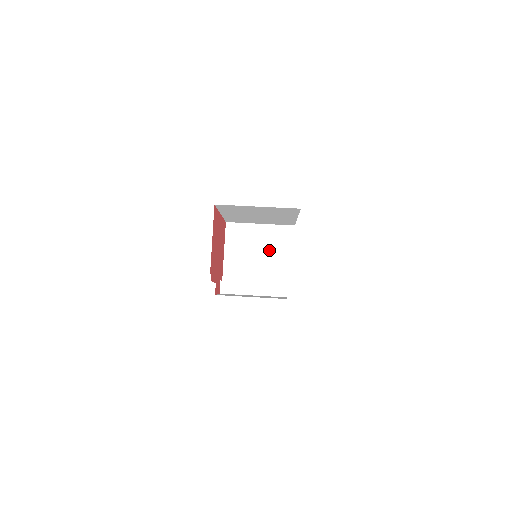
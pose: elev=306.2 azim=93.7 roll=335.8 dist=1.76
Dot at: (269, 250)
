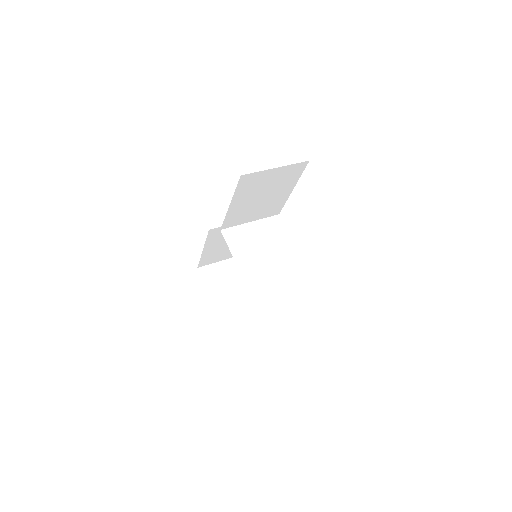
Dot at: (270, 240)
